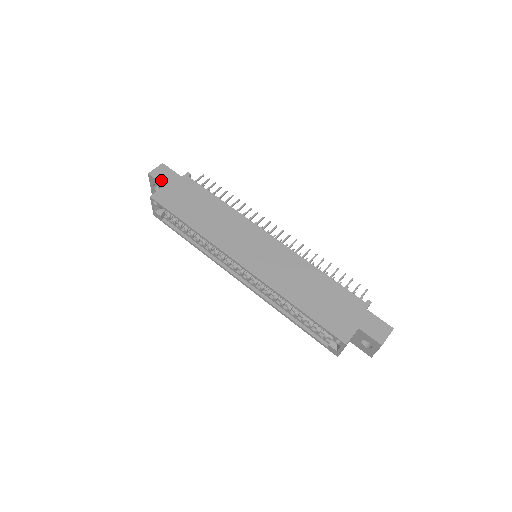
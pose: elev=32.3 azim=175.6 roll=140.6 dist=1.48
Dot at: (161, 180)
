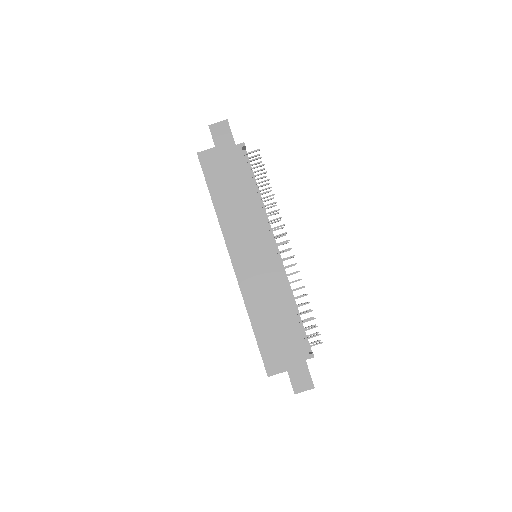
Dot at: (216, 139)
